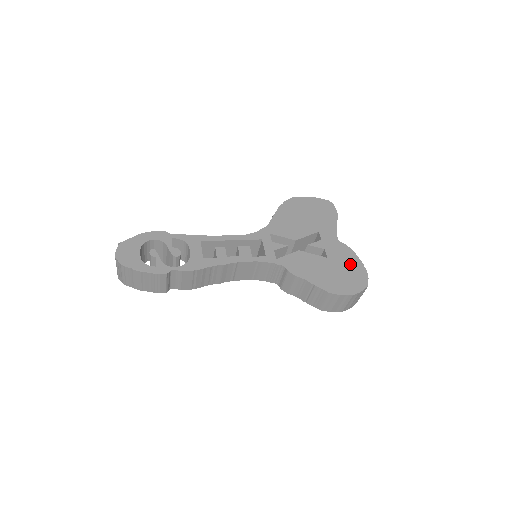
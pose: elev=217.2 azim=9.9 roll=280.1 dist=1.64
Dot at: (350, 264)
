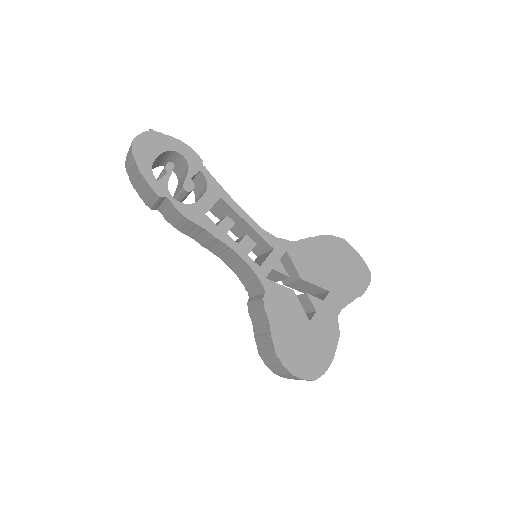
Dot at: (323, 346)
